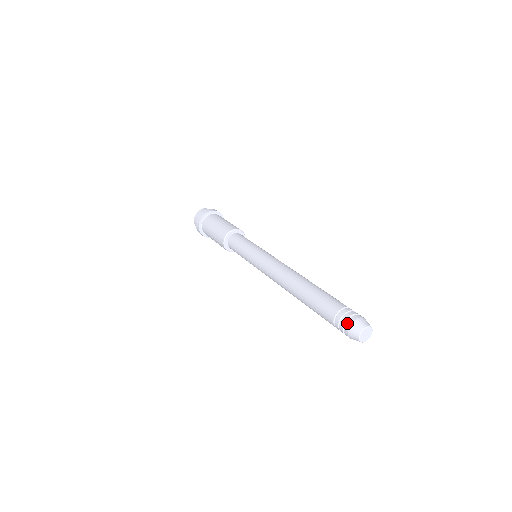
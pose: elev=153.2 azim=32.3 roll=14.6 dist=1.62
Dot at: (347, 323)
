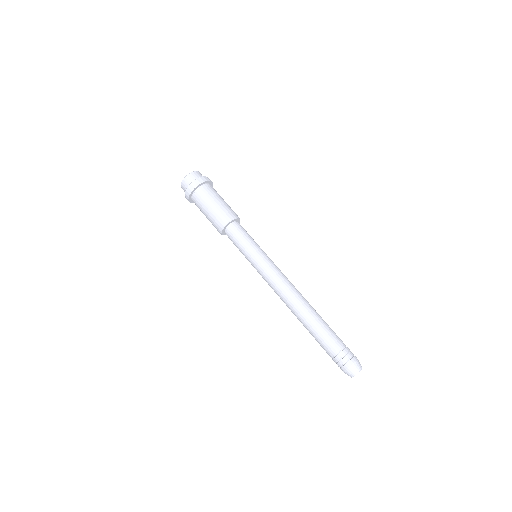
Dot at: (348, 363)
